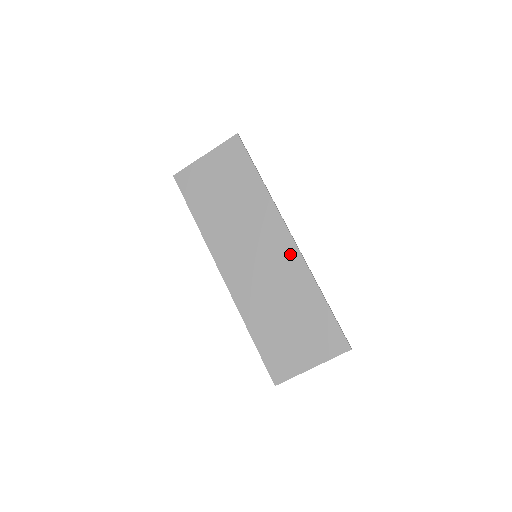
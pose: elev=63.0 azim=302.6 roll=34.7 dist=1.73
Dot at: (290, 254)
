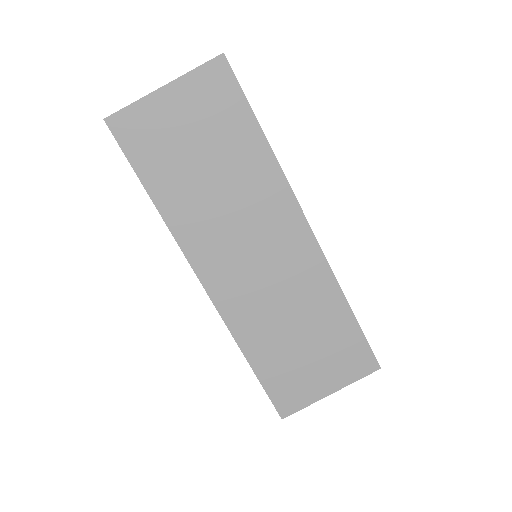
Dot at: (308, 254)
